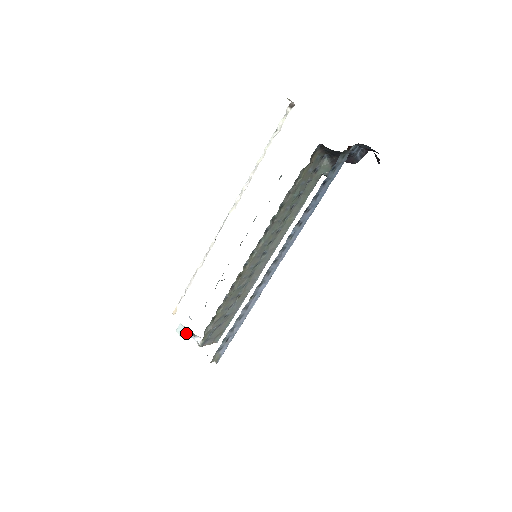
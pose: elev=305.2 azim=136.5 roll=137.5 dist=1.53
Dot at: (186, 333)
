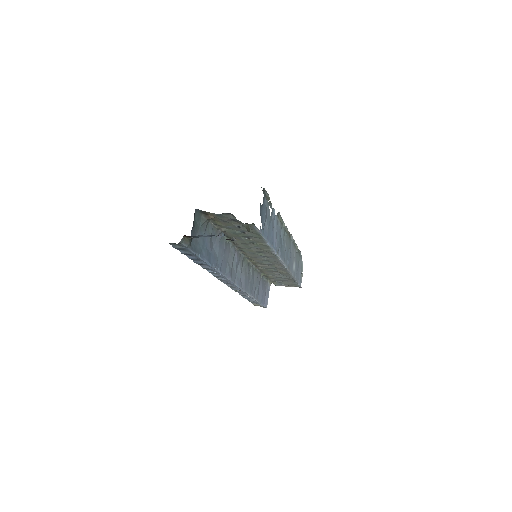
Dot at: occluded
